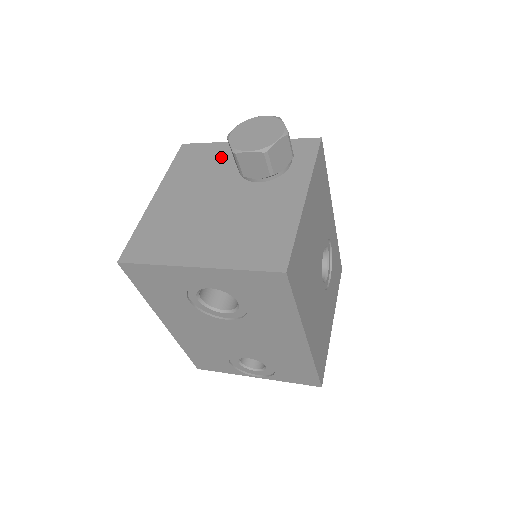
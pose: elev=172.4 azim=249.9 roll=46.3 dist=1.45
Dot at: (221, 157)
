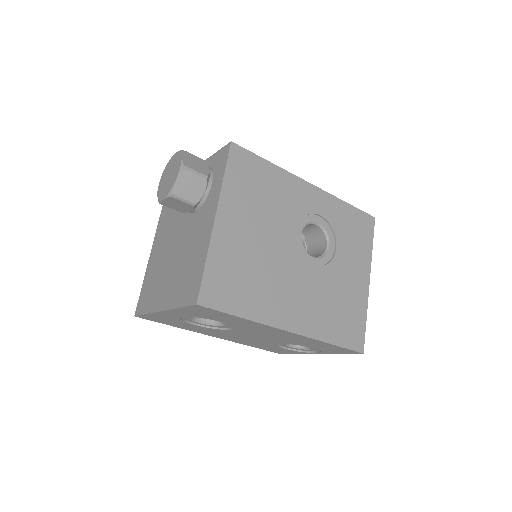
Dot at: occluded
